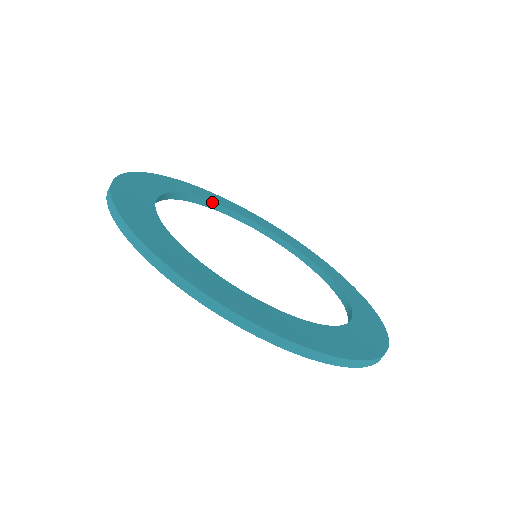
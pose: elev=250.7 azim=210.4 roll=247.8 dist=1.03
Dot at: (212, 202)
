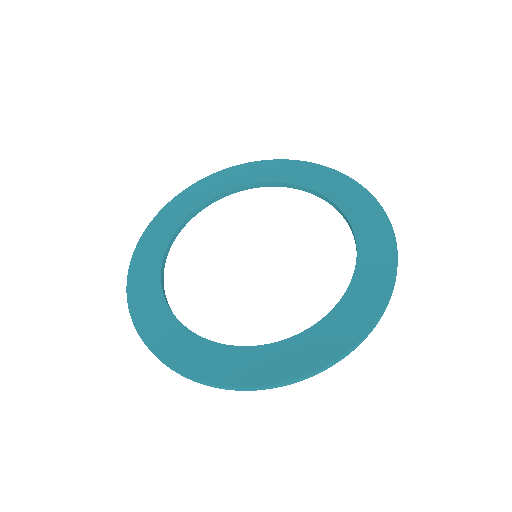
Dot at: (180, 225)
